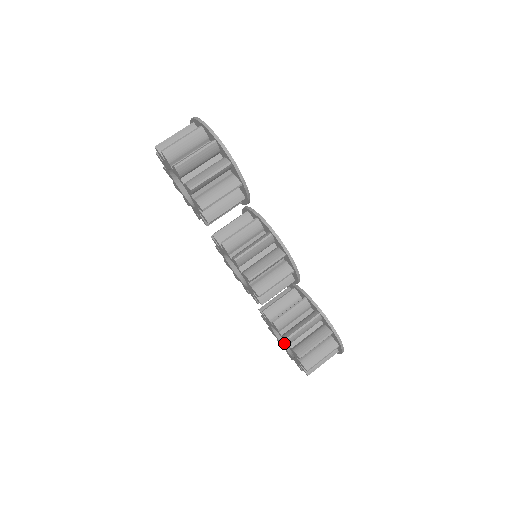
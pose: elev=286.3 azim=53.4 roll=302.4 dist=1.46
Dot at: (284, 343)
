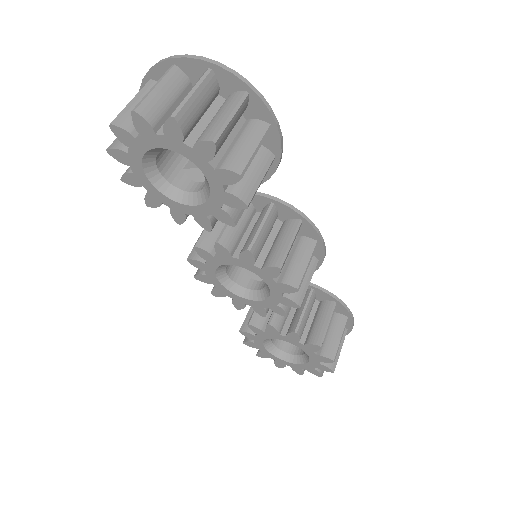
Dot at: (276, 352)
